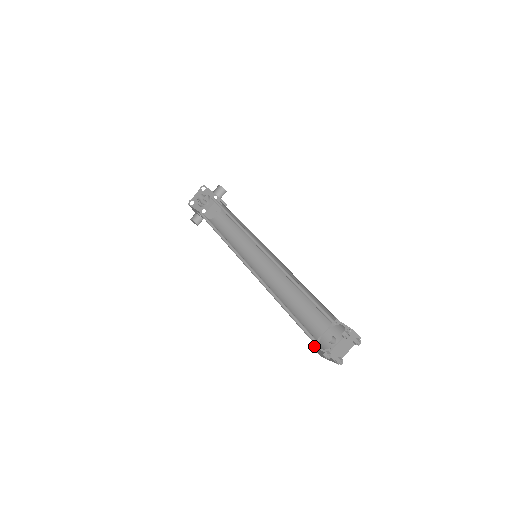
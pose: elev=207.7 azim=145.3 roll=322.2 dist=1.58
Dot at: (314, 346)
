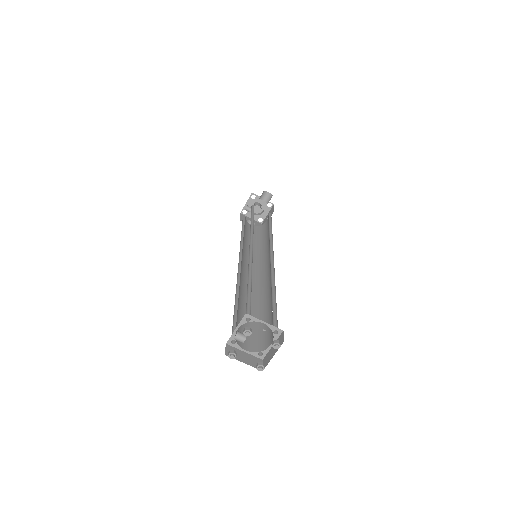
Dot at: (231, 344)
